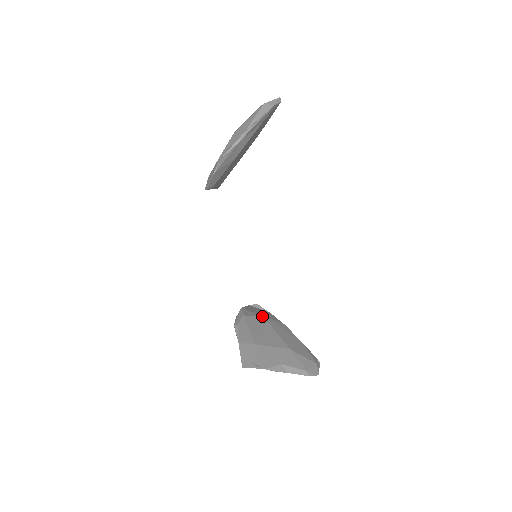
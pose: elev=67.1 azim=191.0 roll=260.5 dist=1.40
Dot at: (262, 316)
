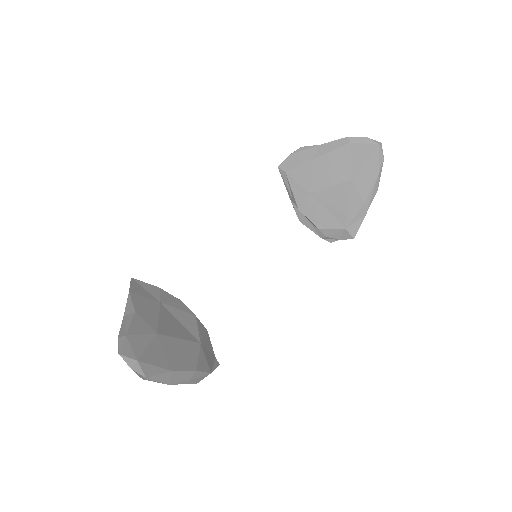
Dot at: (201, 342)
